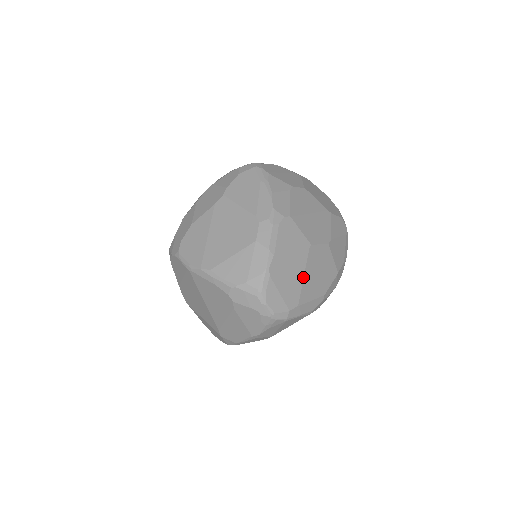
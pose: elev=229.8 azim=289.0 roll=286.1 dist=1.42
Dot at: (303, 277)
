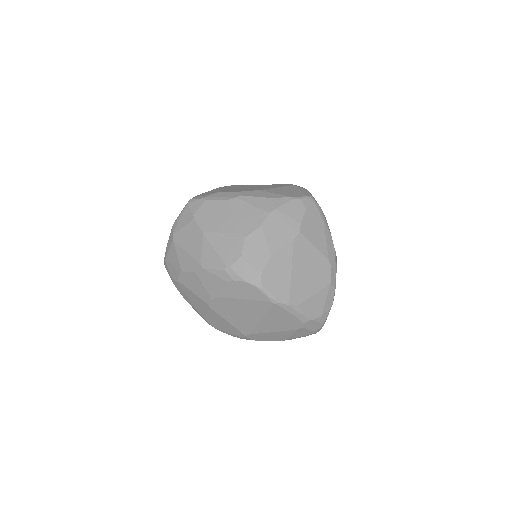
Dot at: occluded
